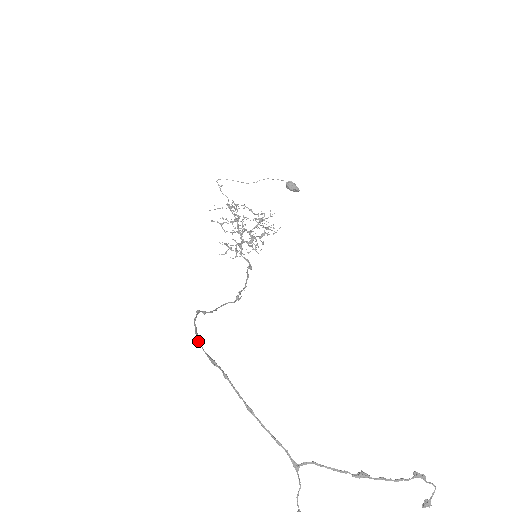
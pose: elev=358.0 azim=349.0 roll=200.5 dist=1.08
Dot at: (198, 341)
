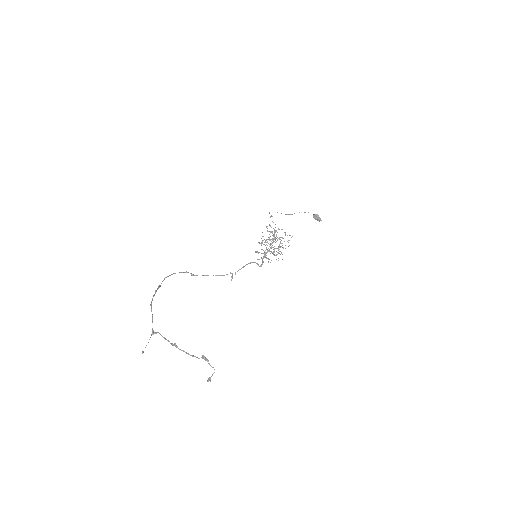
Dot at: (164, 279)
